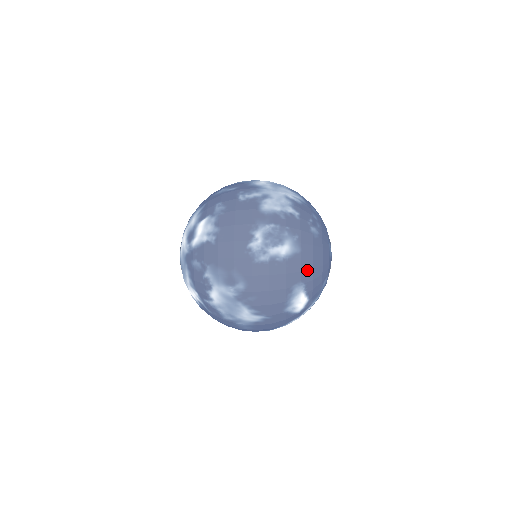
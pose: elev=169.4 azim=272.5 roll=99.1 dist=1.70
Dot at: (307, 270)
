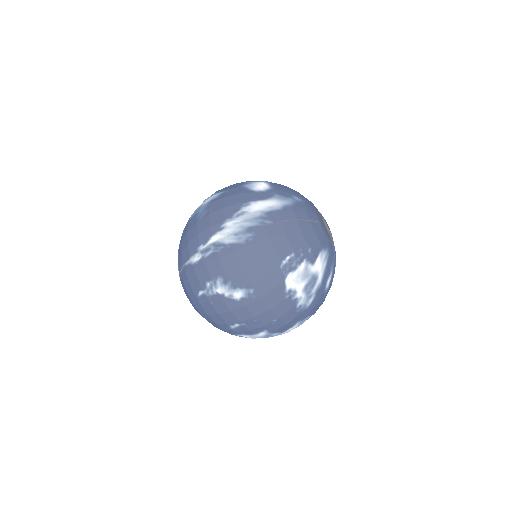
Dot at: occluded
